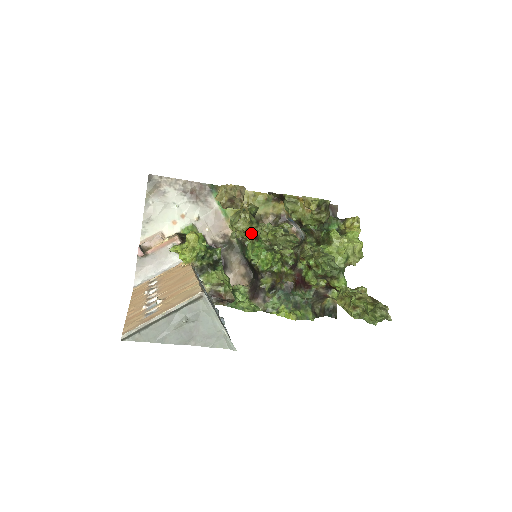
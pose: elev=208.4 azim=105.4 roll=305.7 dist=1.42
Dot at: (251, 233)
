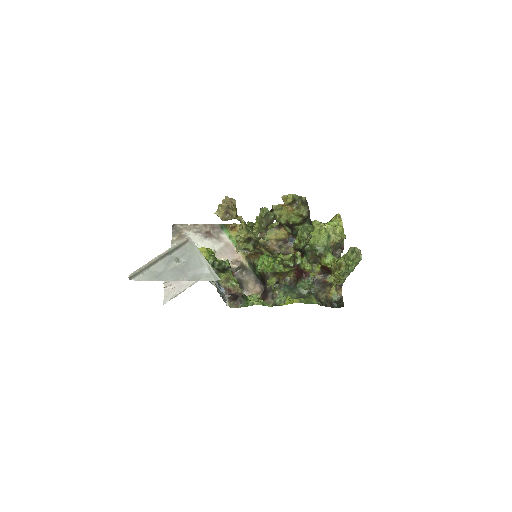
Dot at: (252, 243)
